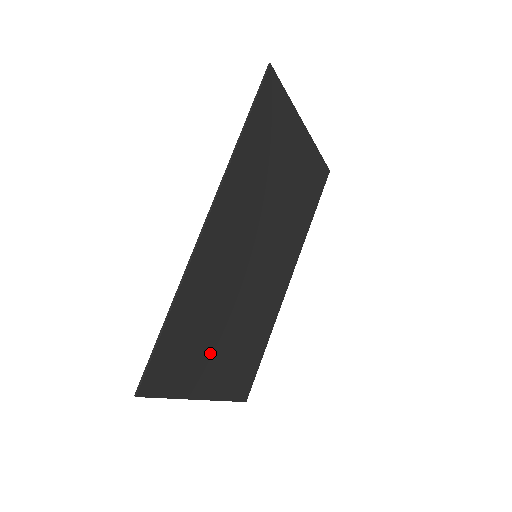
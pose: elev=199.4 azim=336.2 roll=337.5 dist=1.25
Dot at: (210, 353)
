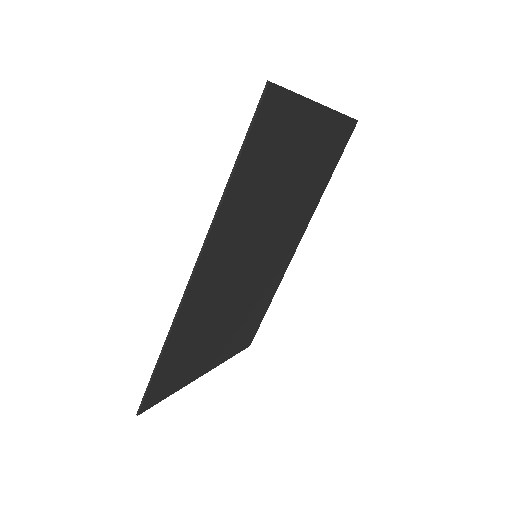
Dot at: (209, 347)
